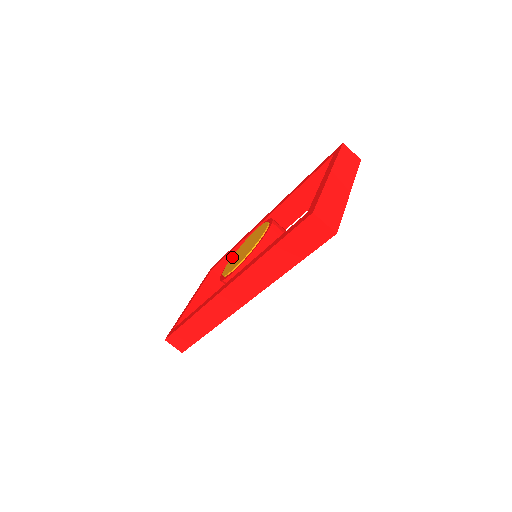
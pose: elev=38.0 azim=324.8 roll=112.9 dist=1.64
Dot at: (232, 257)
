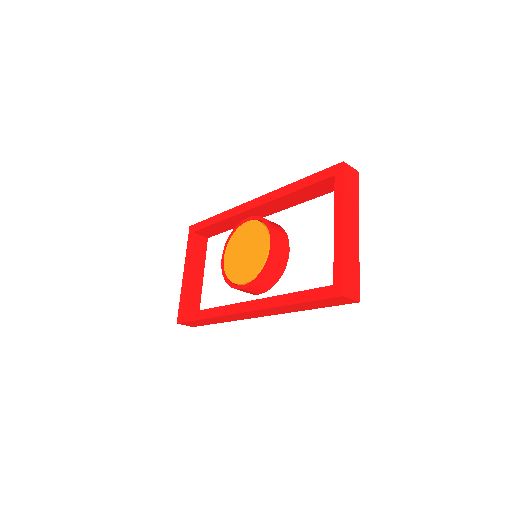
Dot at: (227, 249)
